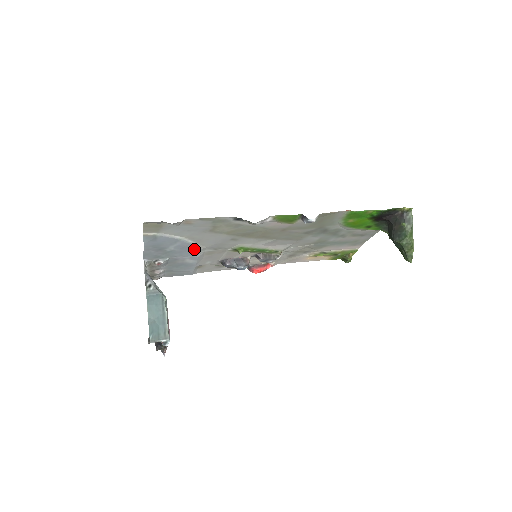
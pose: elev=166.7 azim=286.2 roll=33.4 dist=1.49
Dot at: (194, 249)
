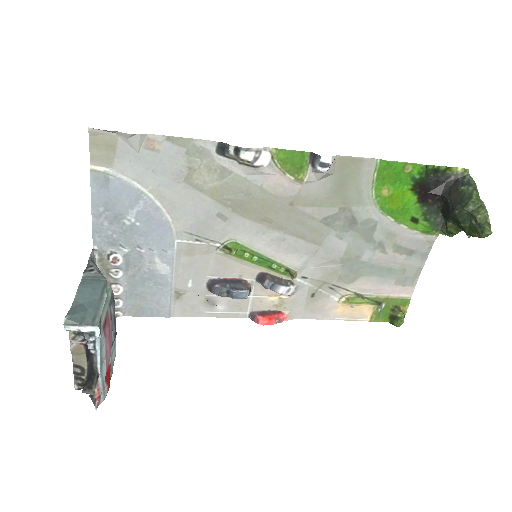
Dot at: (165, 229)
